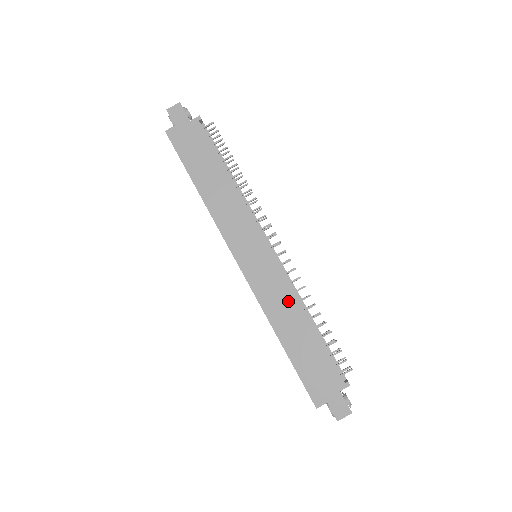
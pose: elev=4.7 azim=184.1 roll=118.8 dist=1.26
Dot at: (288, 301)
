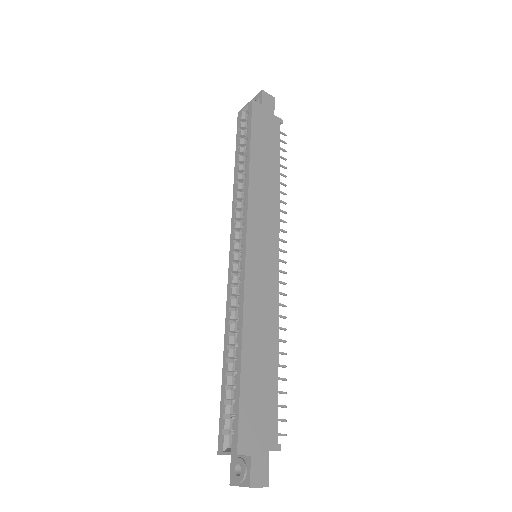
Dot at: (270, 316)
